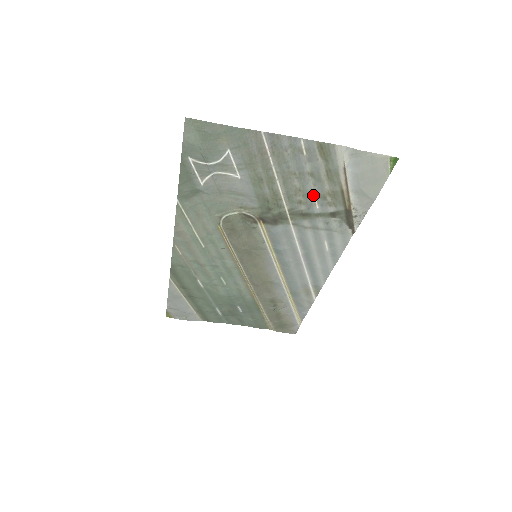
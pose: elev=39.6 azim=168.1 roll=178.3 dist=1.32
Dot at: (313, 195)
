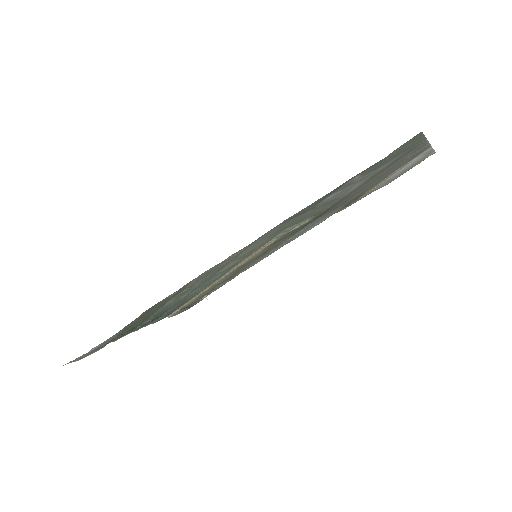
Dot at: (365, 189)
